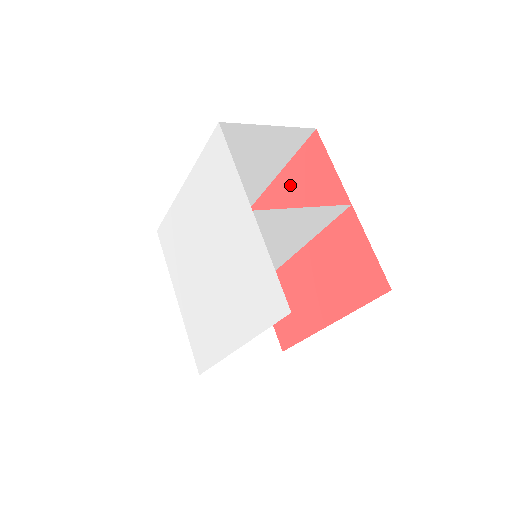
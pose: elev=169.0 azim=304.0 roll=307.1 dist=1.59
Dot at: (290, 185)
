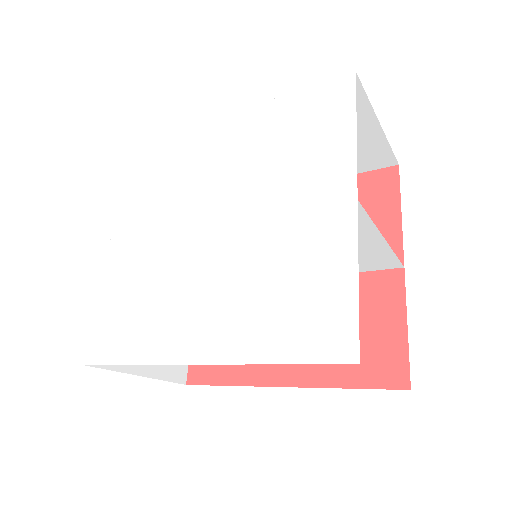
Dot at: occluded
